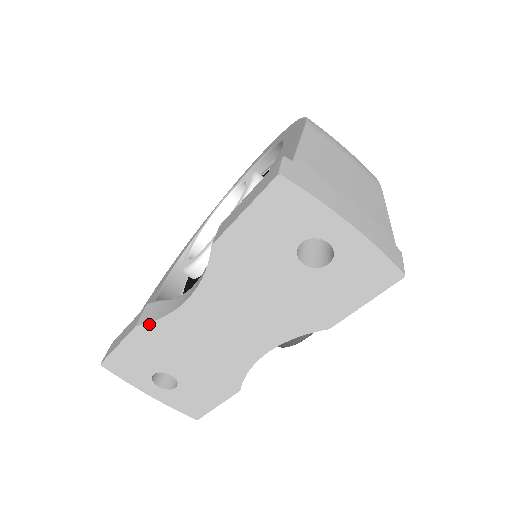
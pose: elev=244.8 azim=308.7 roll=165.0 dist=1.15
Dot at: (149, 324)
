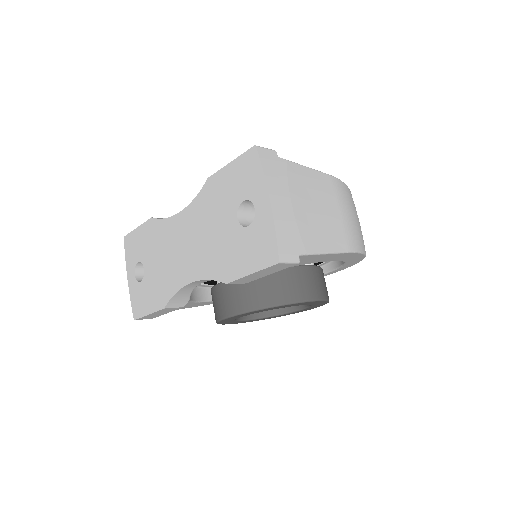
Dot at: (157, 220)
